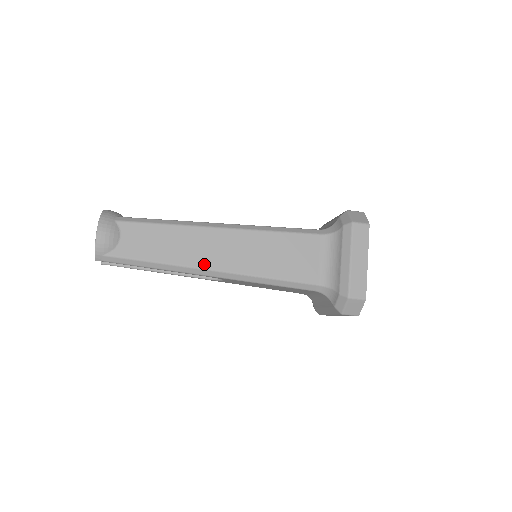
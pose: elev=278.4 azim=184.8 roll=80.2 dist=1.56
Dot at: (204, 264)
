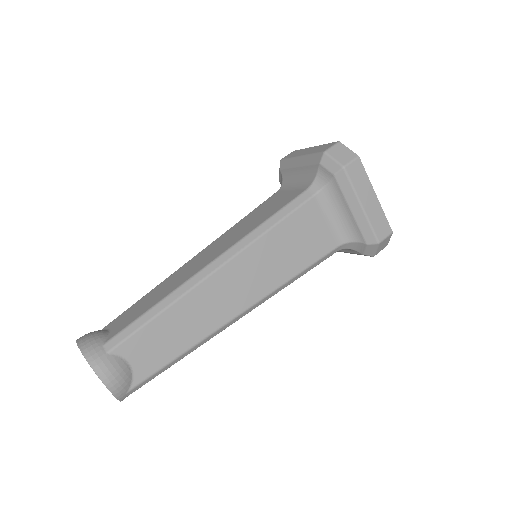
Dot at: (229, 316)
